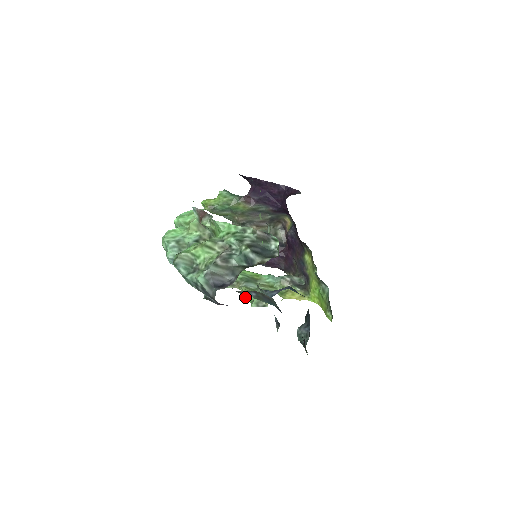
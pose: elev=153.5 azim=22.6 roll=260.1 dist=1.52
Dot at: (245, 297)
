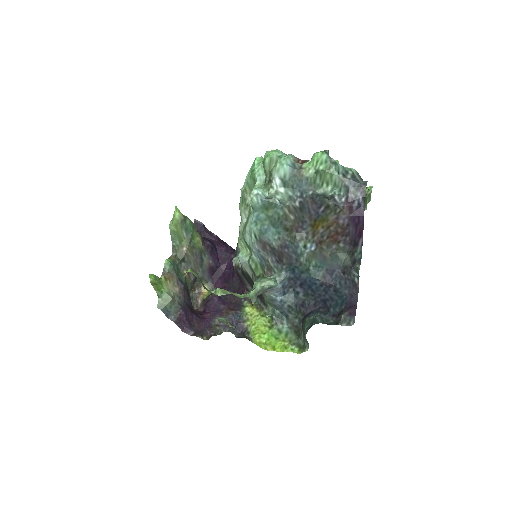
Dot at: (231, 292)
